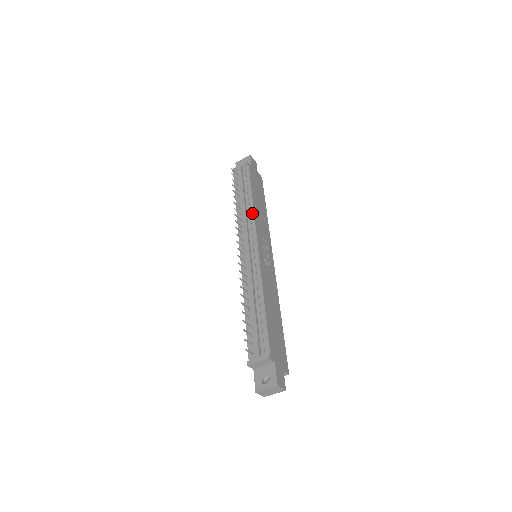
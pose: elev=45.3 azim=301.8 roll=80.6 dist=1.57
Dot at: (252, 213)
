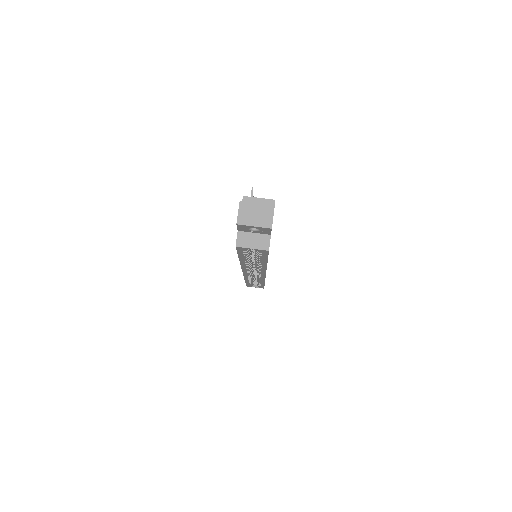
Dot at: occluded
